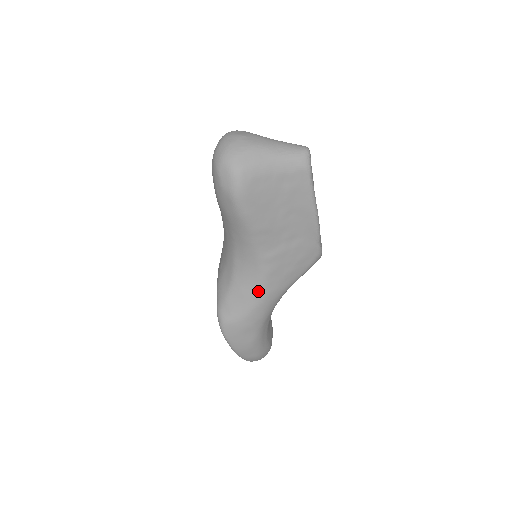
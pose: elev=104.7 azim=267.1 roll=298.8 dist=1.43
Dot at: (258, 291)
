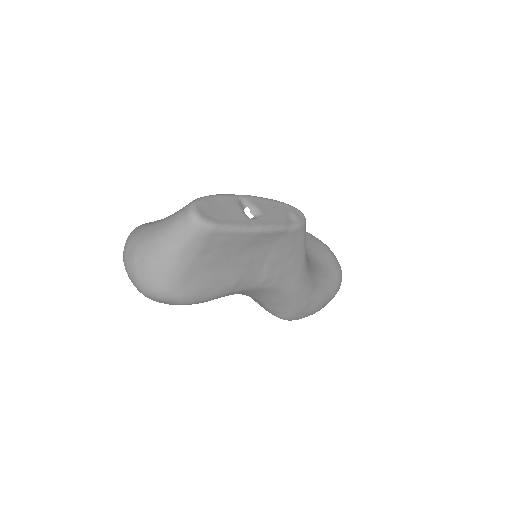
Dot at: (284, 293)
